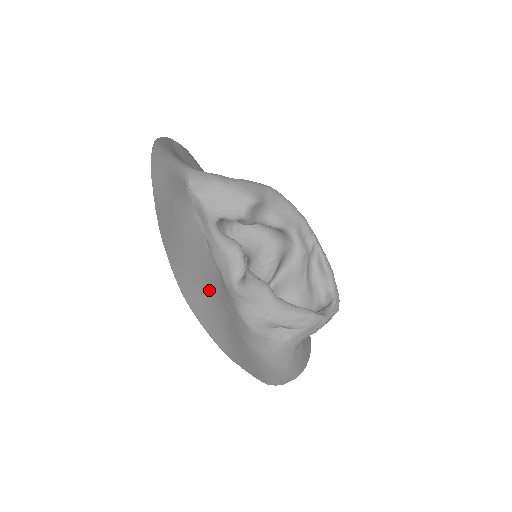
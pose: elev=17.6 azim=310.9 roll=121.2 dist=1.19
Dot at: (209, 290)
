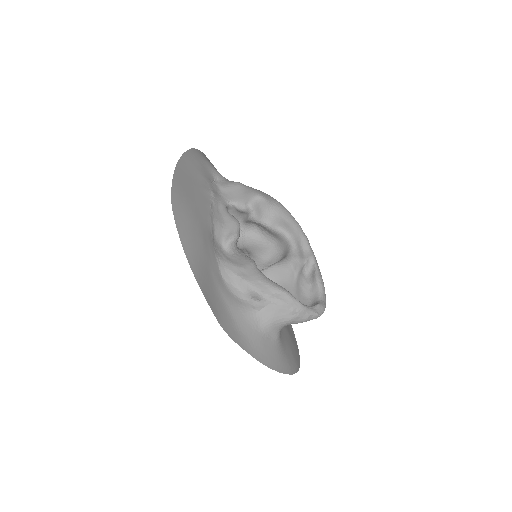
Dot at: (196, 220)
